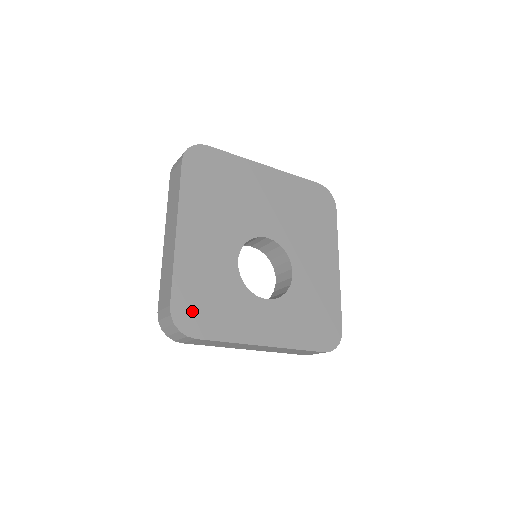
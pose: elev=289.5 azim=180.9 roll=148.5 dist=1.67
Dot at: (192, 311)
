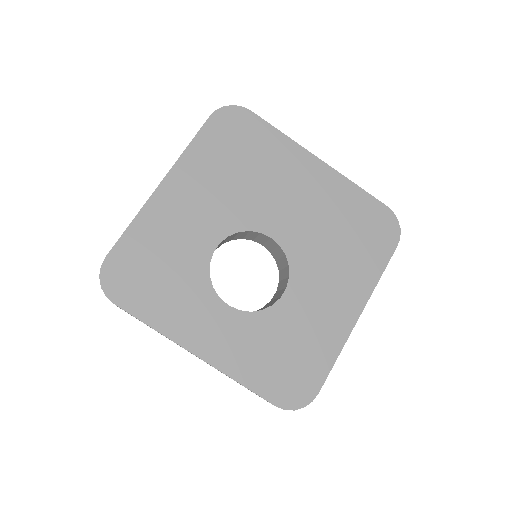
Dot at: (128, 274)
